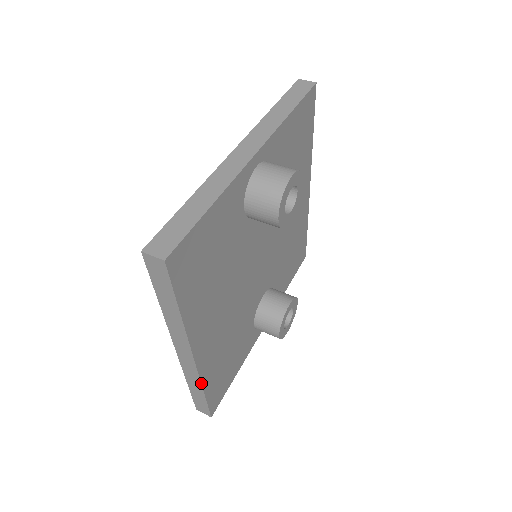
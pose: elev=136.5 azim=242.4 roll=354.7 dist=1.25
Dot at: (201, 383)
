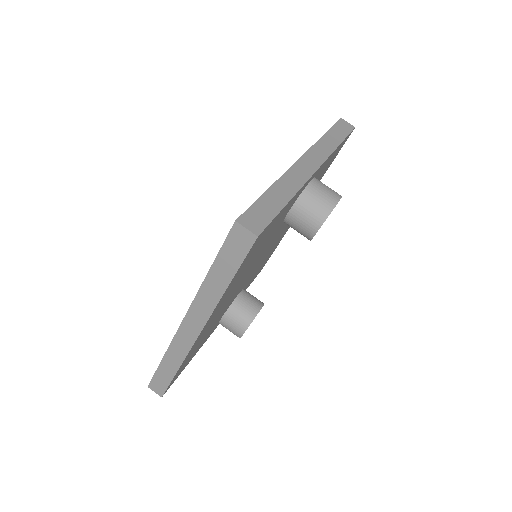
Dot at: (183, 360)
